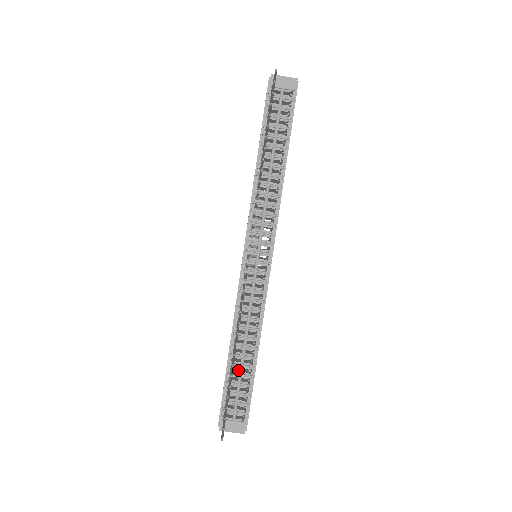
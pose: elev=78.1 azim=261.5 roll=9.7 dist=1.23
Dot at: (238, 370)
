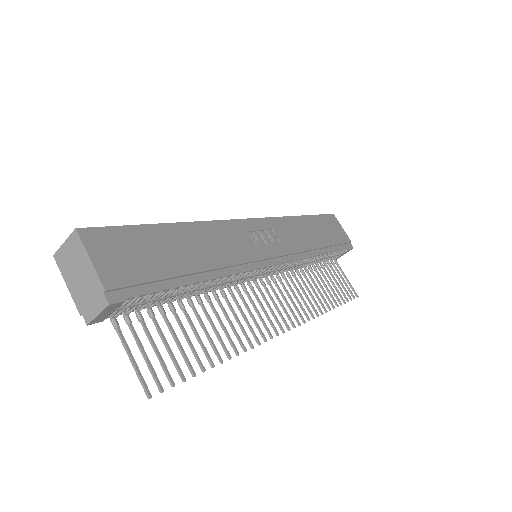
Dot at: occluded
